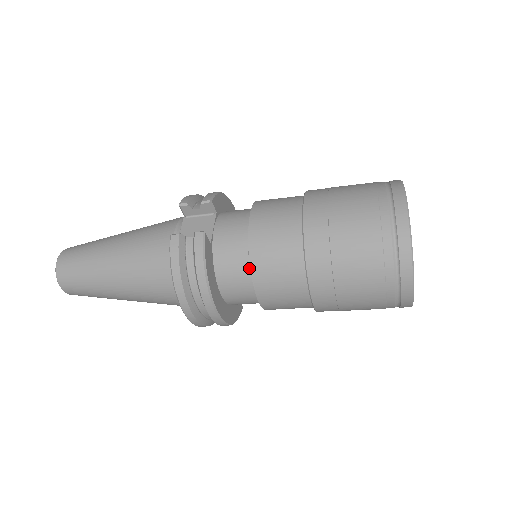
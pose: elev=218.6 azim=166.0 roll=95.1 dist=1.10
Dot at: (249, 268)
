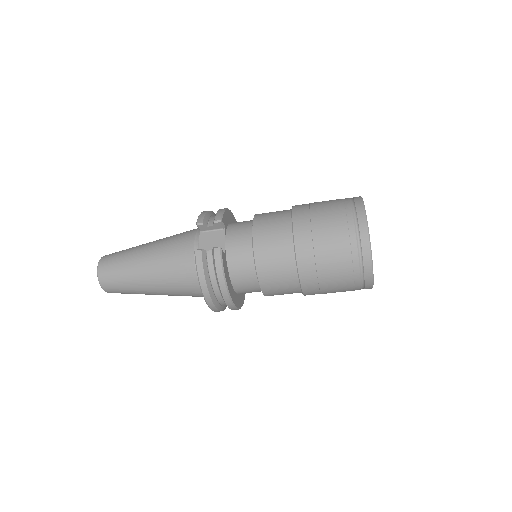
Dot at: (255, 270)
